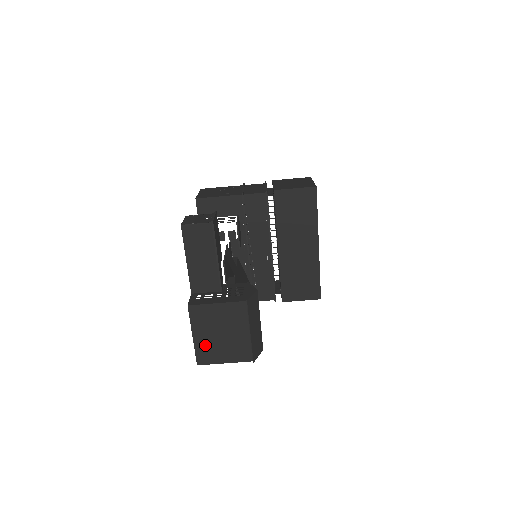
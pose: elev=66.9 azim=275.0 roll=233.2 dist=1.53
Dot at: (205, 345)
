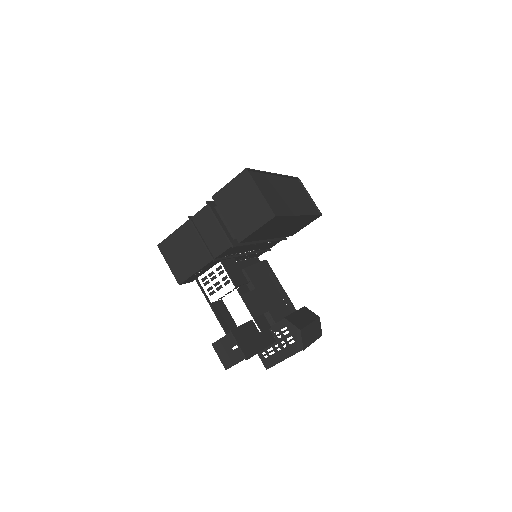
Dot at: occluded
